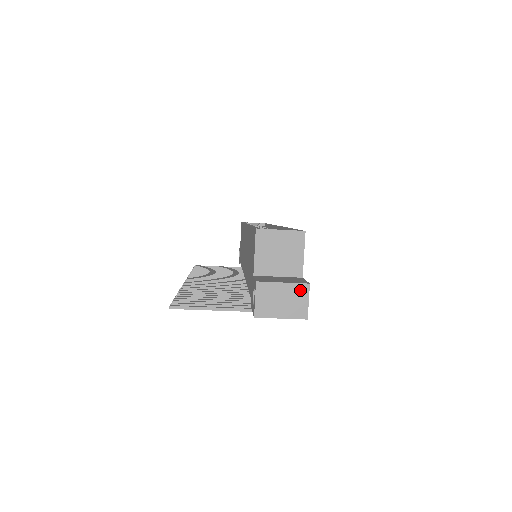
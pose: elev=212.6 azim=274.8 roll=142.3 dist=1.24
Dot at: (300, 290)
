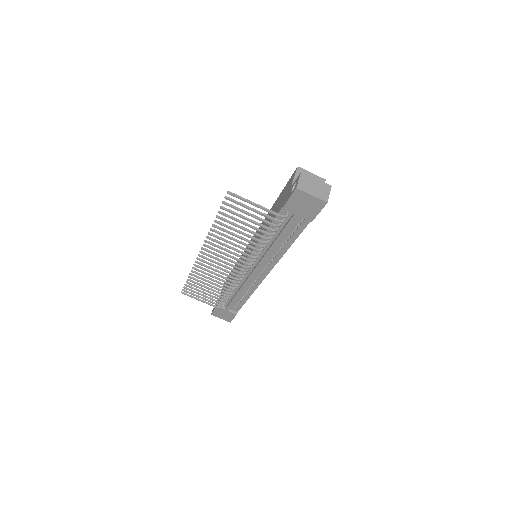
Dot at: (326, 187)
